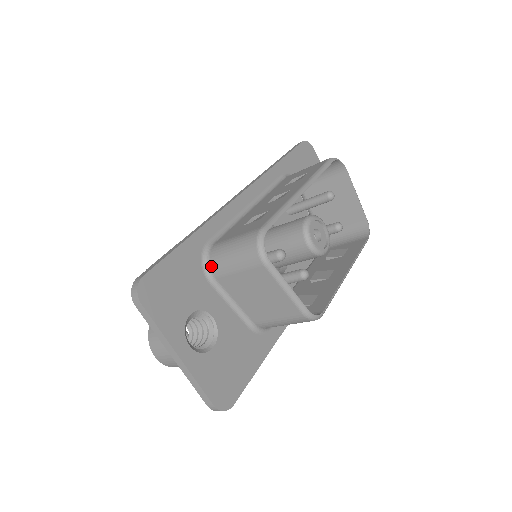
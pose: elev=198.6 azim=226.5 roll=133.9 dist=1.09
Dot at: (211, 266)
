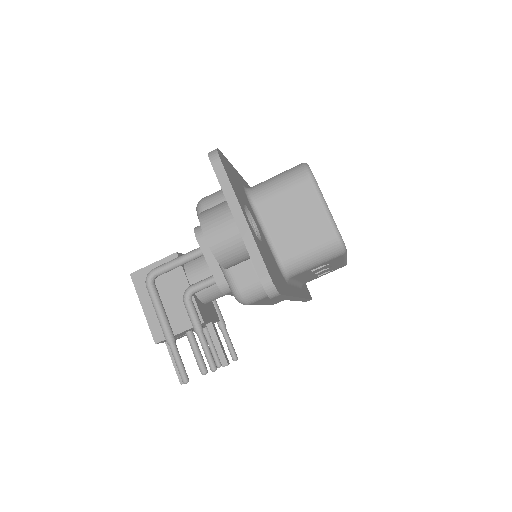
Dot at: (253, 194)
